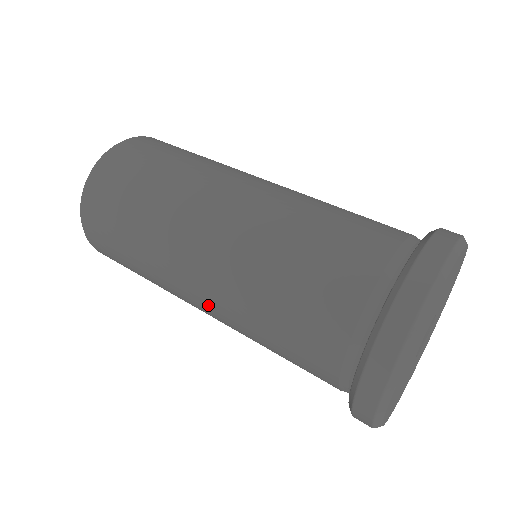
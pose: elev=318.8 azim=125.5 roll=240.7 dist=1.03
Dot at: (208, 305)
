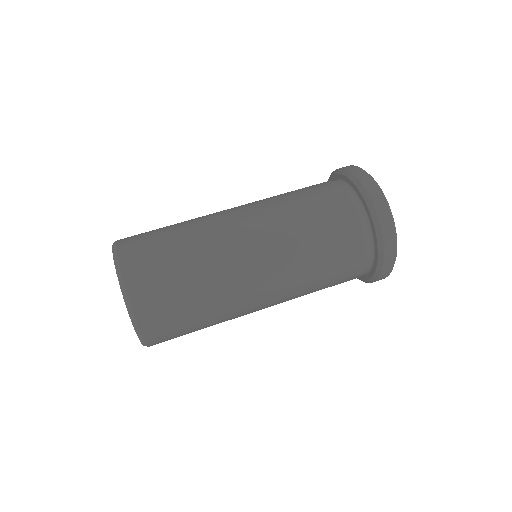
Dot at: (274, 294)
